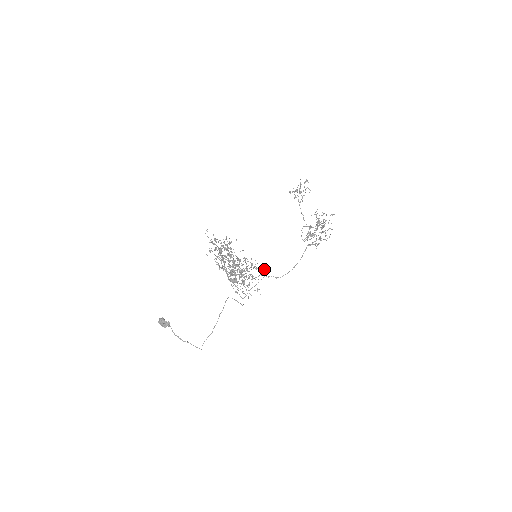
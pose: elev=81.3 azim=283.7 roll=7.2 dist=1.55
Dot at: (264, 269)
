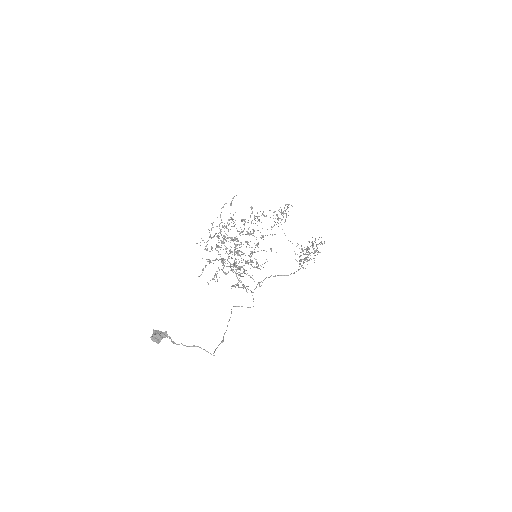
Dot at: occluded
